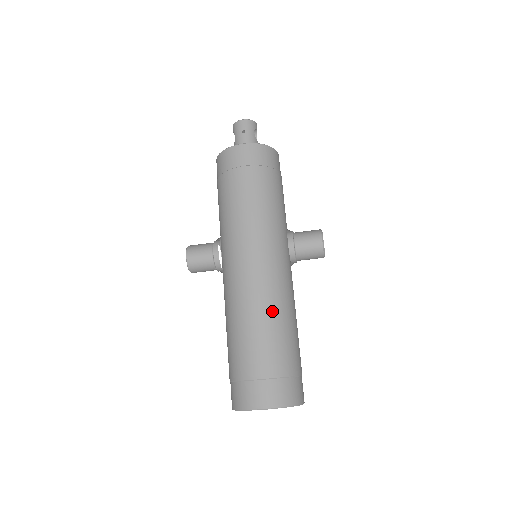
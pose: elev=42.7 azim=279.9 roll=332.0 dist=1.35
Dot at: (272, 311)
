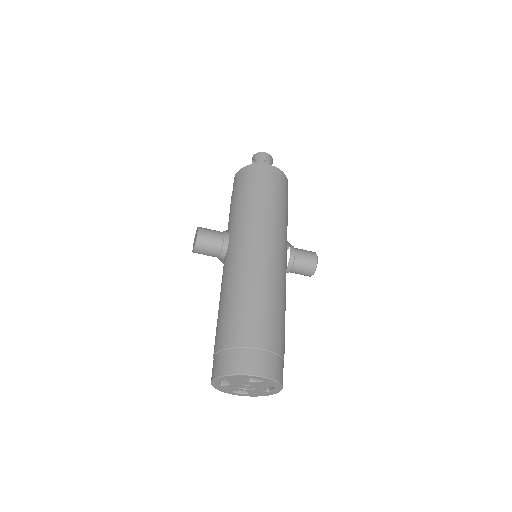
Dot at: (275, 295)
